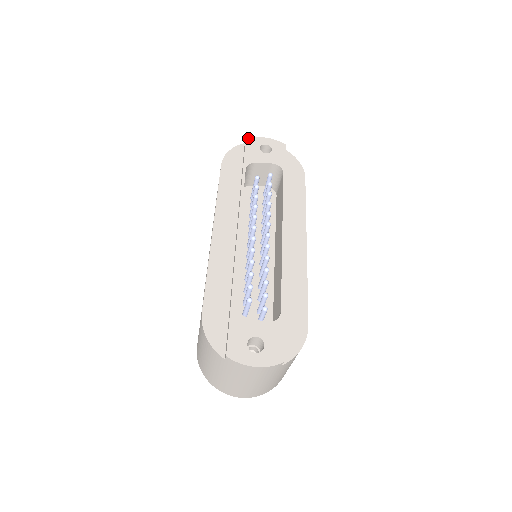
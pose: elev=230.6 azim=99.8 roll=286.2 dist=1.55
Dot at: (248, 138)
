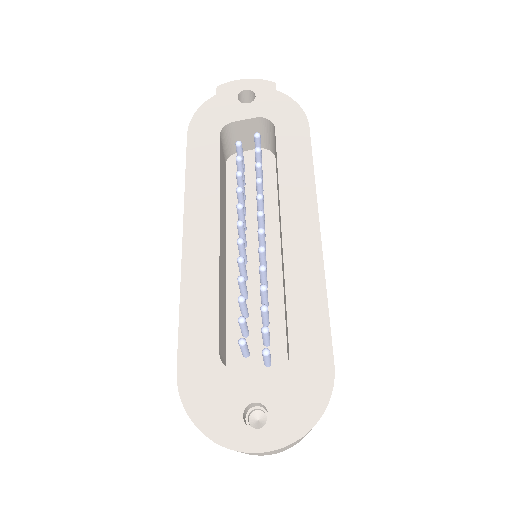
Dot at: (220, 86)
